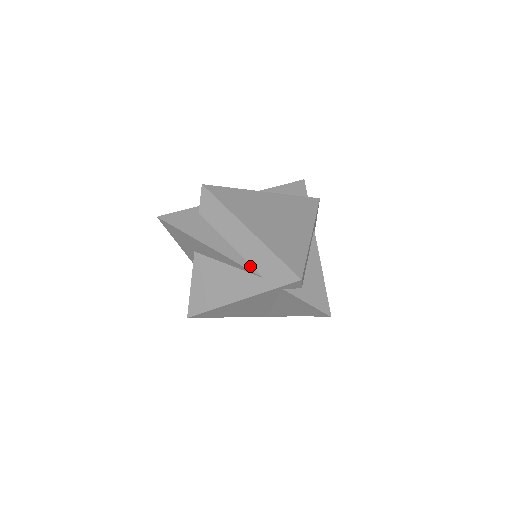
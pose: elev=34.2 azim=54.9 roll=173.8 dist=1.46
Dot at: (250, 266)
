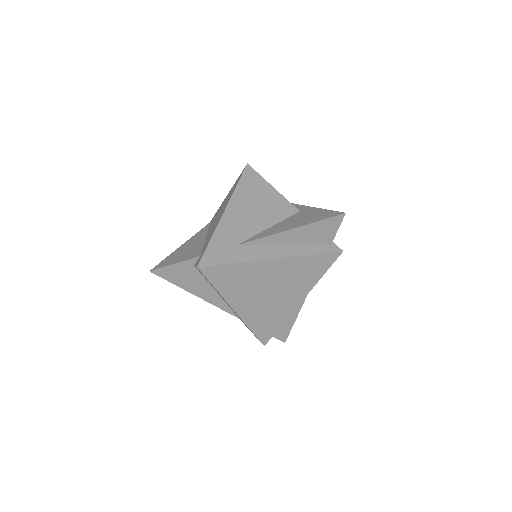
Dot at: (232, 311)
